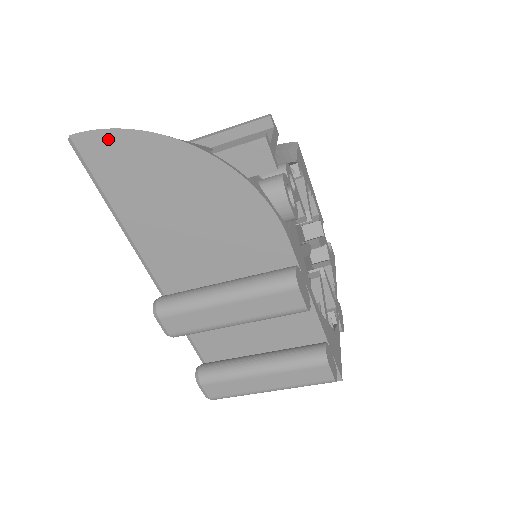
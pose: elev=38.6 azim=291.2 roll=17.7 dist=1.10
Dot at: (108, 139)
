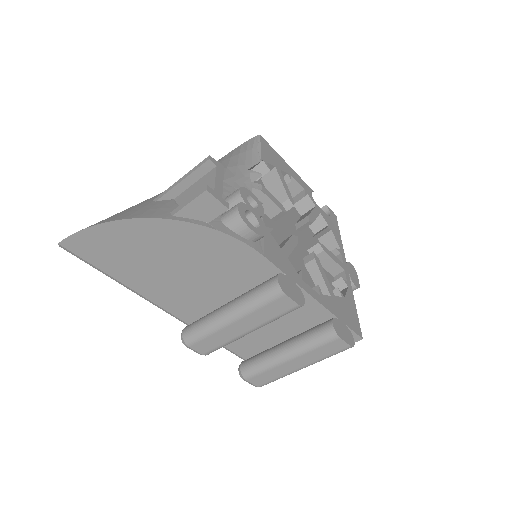
Dot at: (87, 236)
